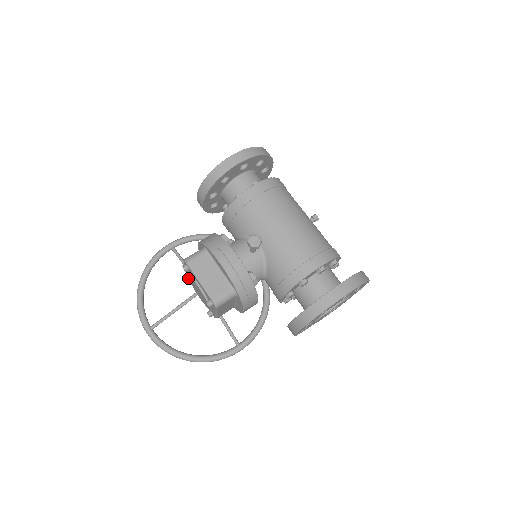
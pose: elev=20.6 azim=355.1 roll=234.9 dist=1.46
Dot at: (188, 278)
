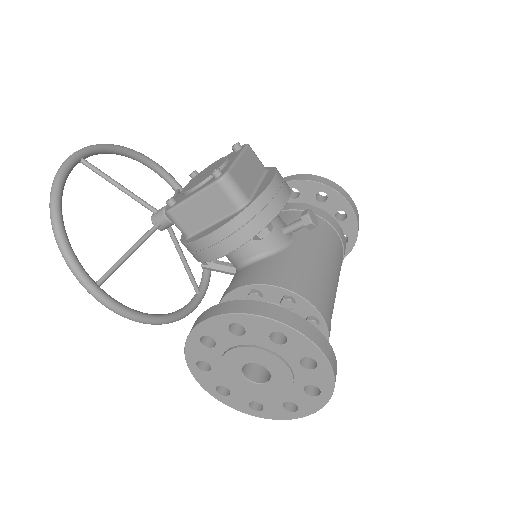
Dot at: (208, 166)
